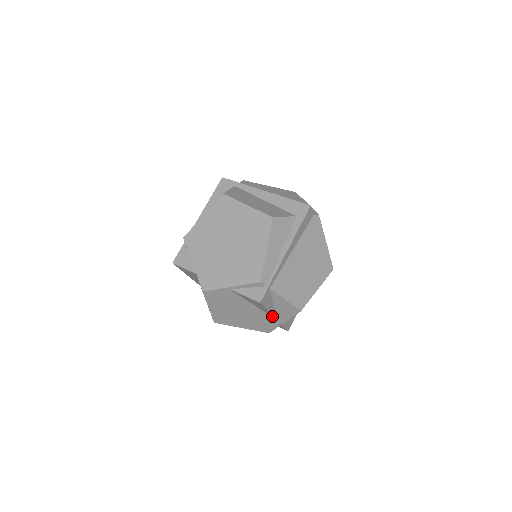
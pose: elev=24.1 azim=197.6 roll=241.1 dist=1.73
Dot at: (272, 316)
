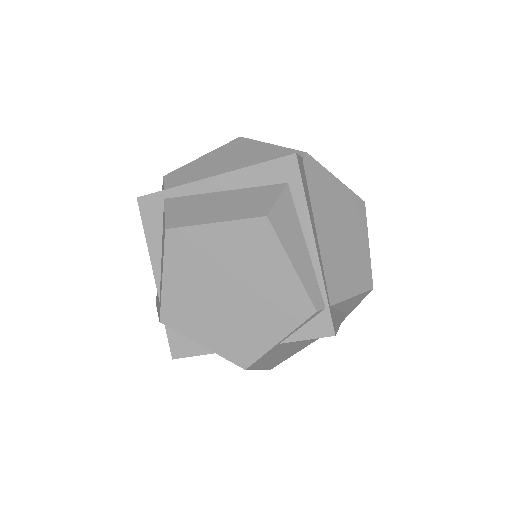
Dot at: occluded
